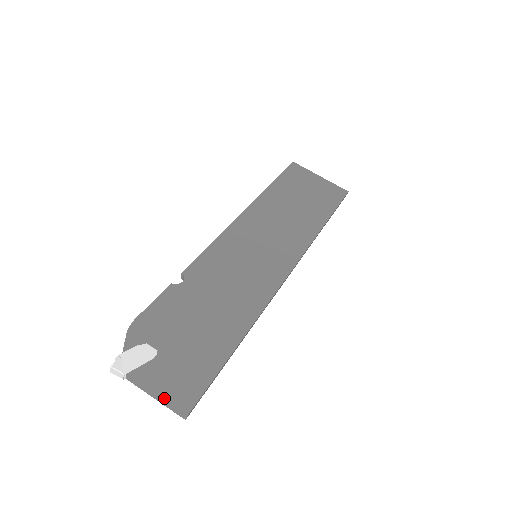
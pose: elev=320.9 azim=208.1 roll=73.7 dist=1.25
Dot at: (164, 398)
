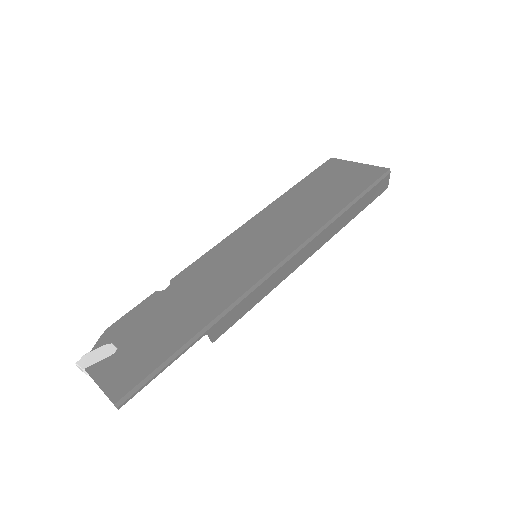
Dot at: (103, 389)
